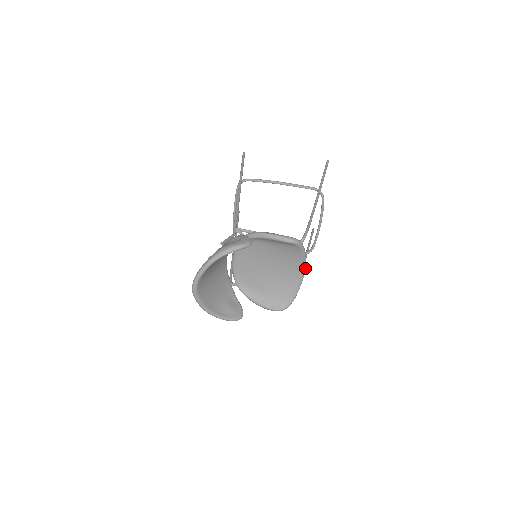
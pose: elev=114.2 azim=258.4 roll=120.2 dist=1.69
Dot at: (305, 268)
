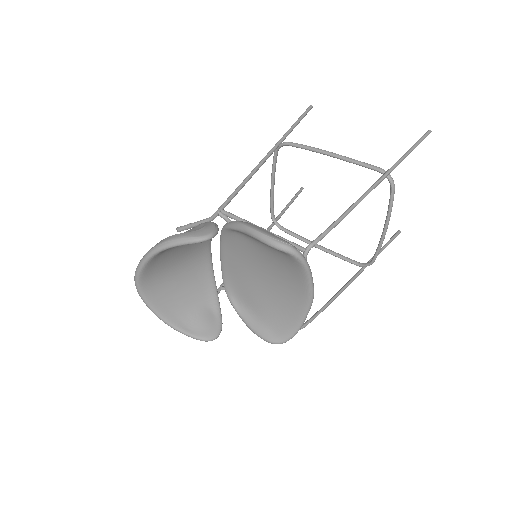
Dot at: (312, 292)
